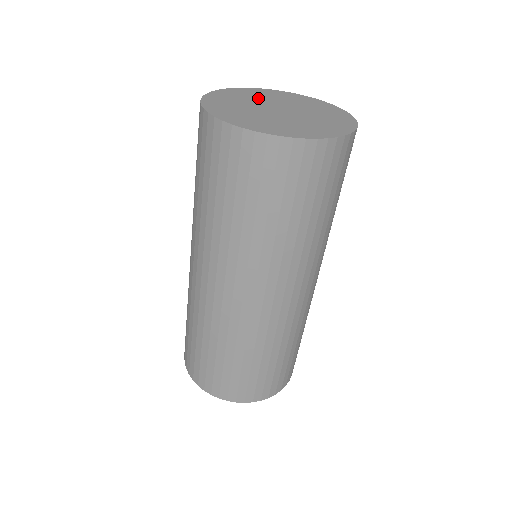
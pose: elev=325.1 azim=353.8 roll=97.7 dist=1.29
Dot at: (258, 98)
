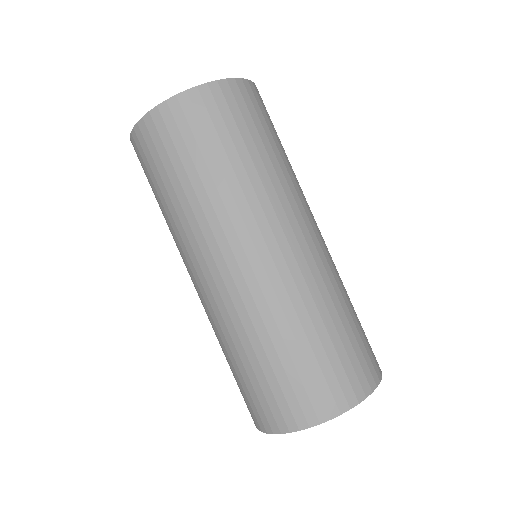
Dot at: occluded
